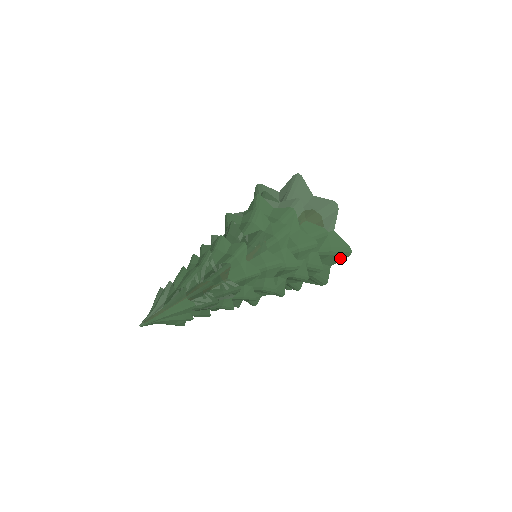
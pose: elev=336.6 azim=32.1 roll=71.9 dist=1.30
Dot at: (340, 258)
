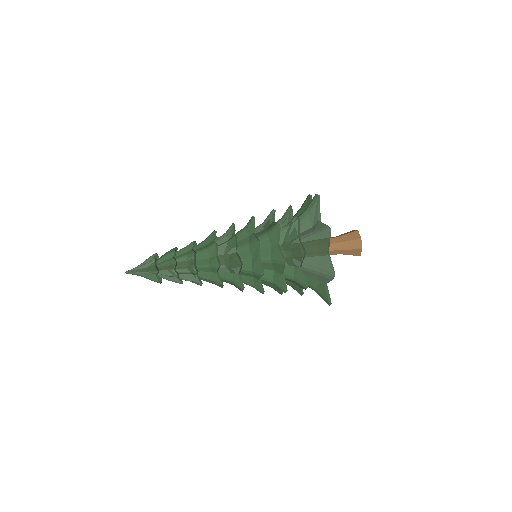
Dot at: occluded
